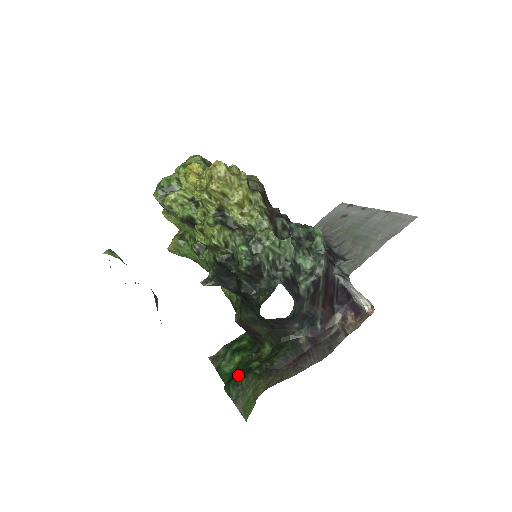
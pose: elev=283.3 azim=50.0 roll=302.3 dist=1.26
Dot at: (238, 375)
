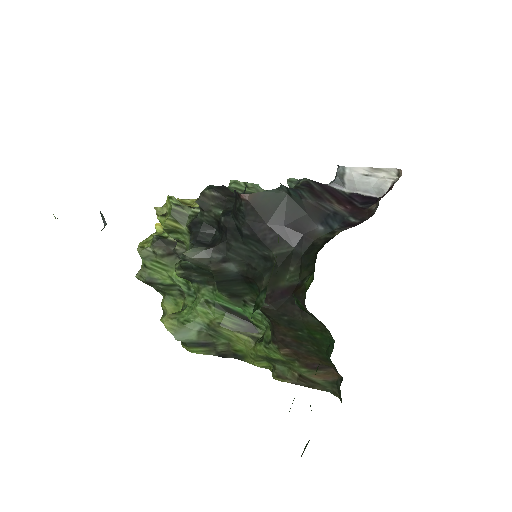
Dot at: occluded
